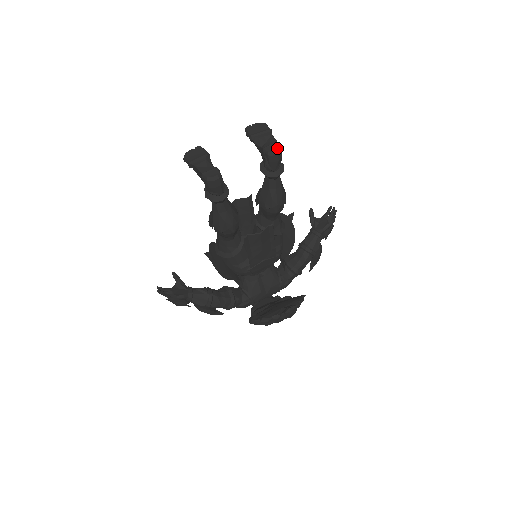
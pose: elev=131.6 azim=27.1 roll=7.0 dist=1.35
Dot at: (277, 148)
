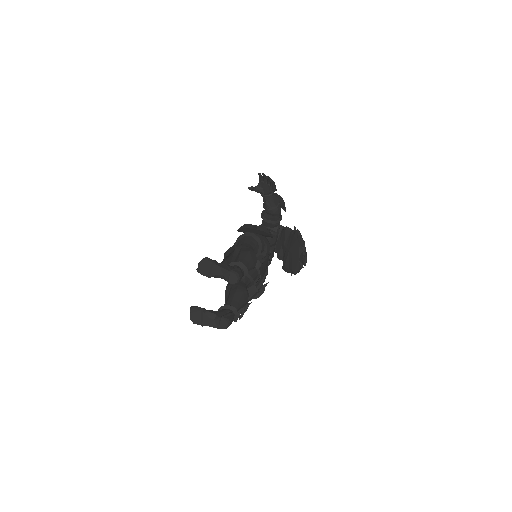
Dot at: (236, 277)
